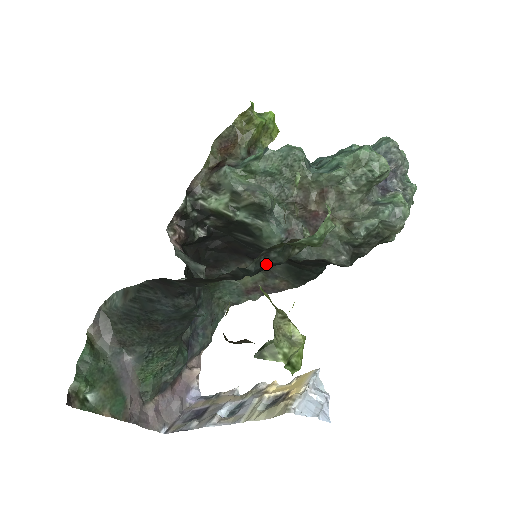
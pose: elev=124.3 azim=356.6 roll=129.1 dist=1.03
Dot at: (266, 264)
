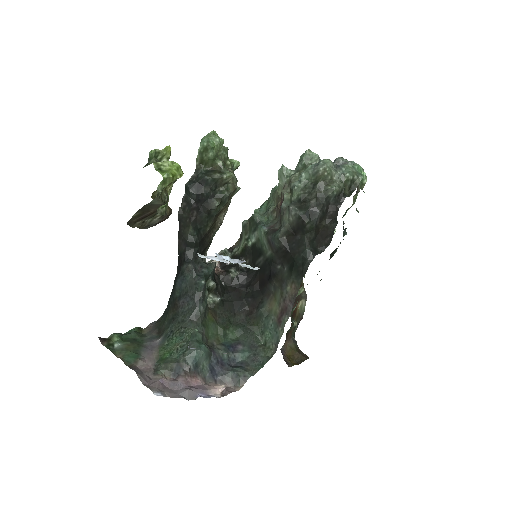
Dot at: (198, 183)
